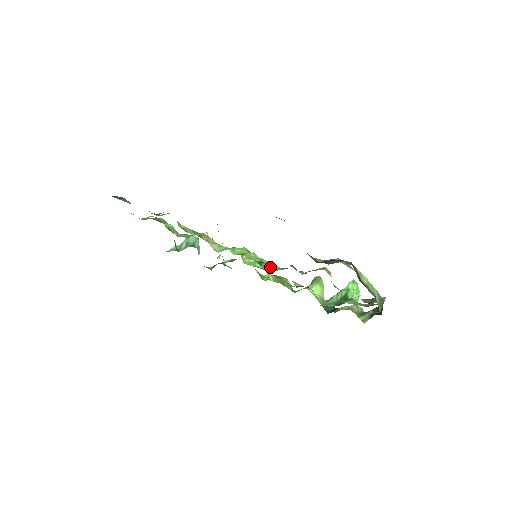
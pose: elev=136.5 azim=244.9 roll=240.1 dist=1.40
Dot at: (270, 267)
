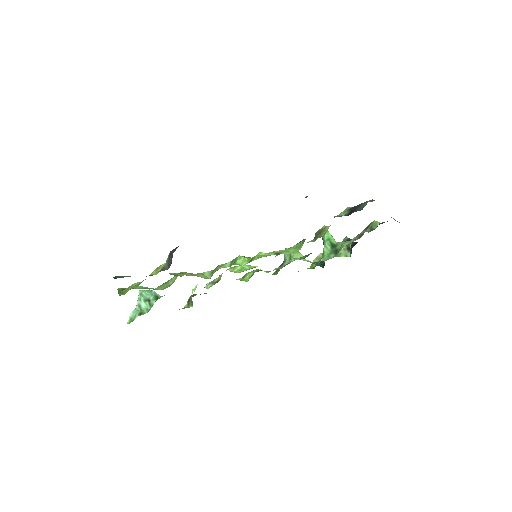
Dot at: (288, 252)
